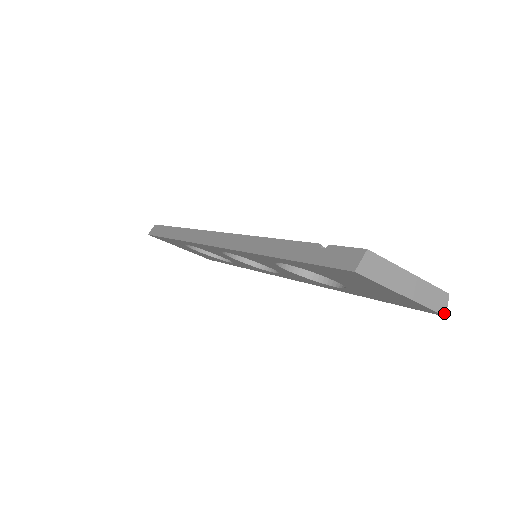
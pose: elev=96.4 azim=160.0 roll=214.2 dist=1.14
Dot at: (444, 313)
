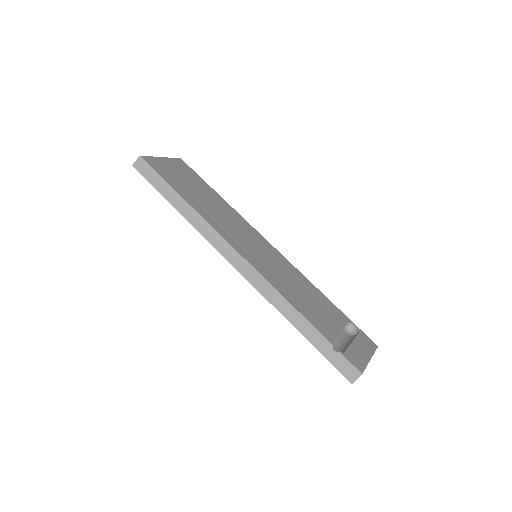
Dot at: occluded
